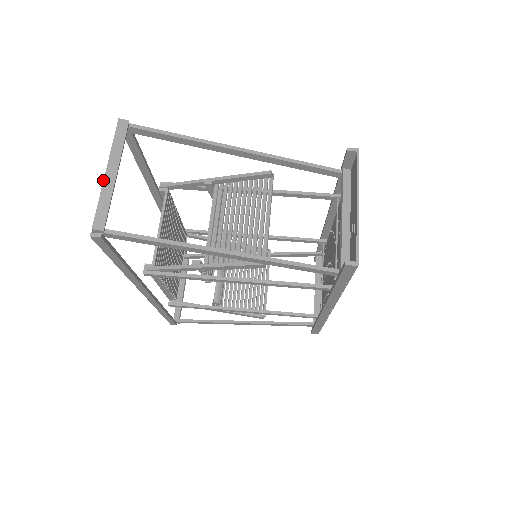
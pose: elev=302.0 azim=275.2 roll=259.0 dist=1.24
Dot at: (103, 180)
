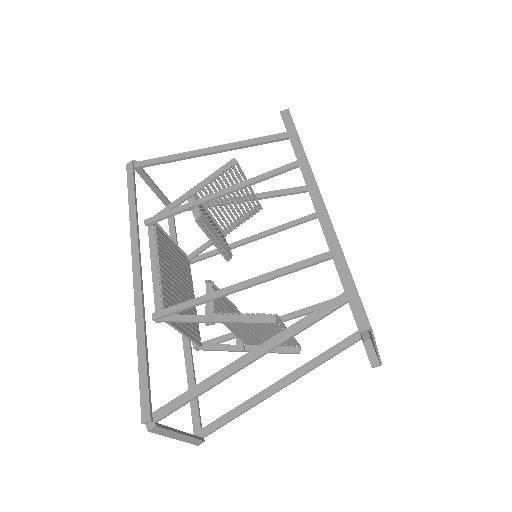
Dot at: occluded
